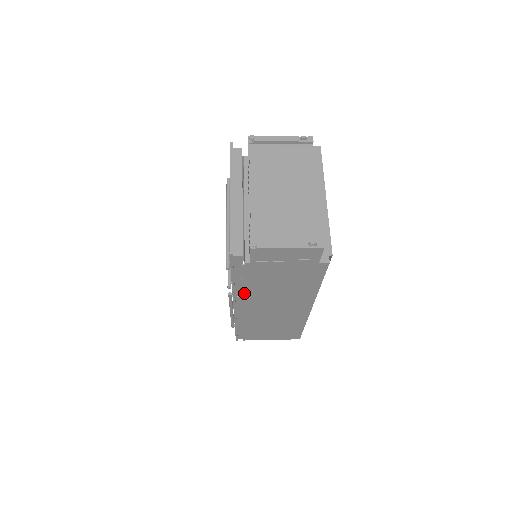
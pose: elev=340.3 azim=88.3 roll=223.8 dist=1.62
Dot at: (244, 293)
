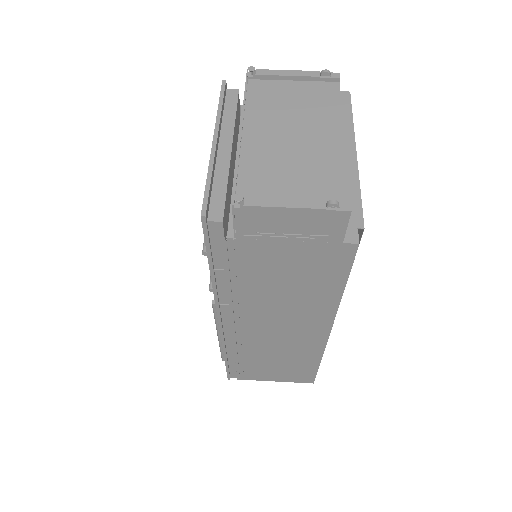
Dot at: (231, 297)
